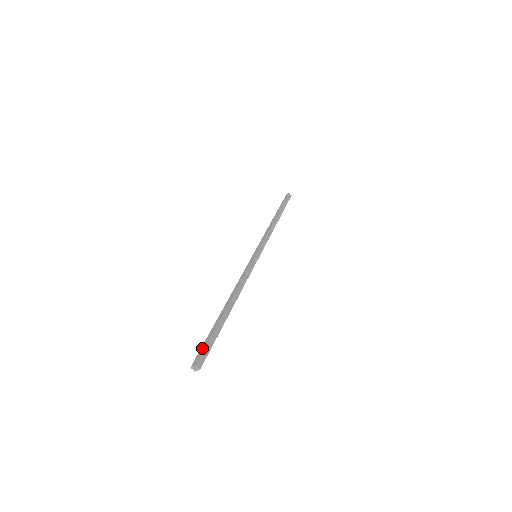
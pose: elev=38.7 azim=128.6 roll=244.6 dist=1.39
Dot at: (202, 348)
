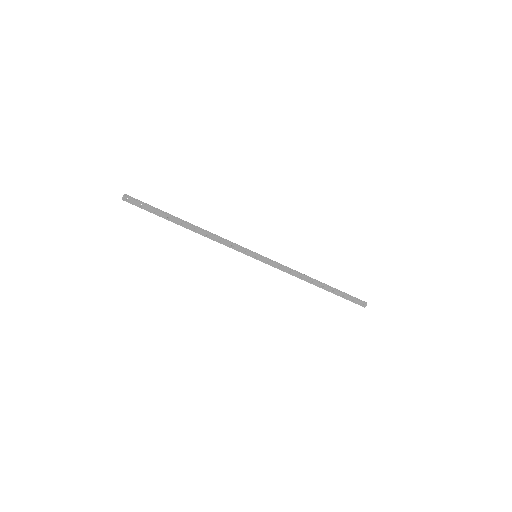
Dot at: (140, 204)
